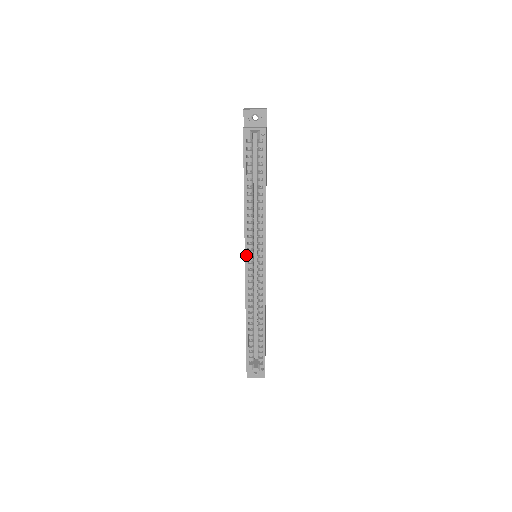
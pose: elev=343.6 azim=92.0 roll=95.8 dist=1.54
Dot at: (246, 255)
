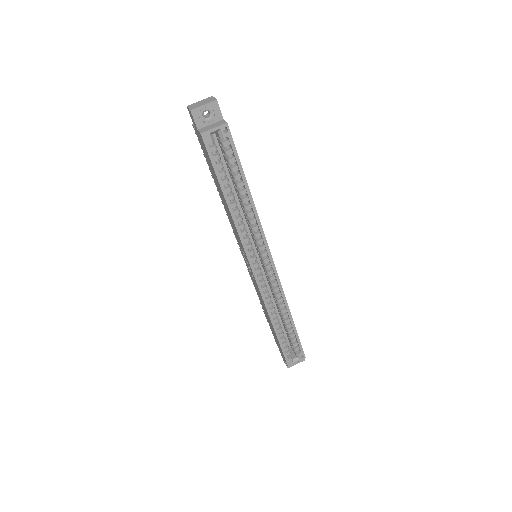
Dot at: (251, 264)
